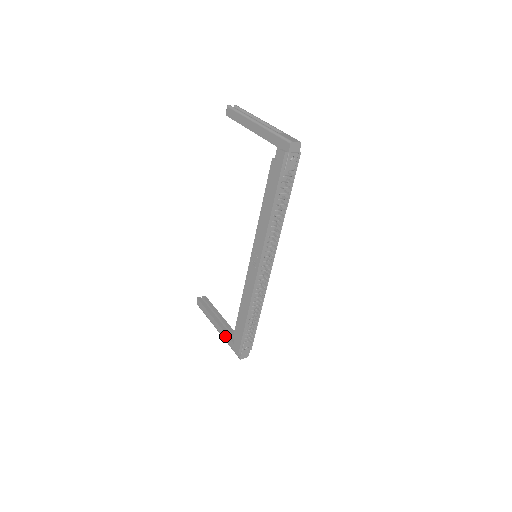
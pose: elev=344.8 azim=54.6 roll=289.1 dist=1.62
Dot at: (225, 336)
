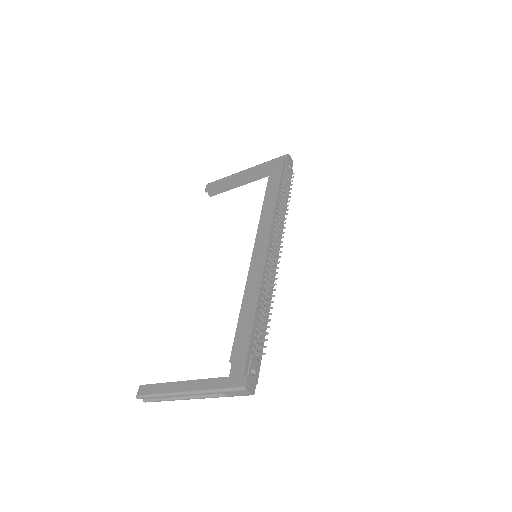
Dot at: (208, 382)
